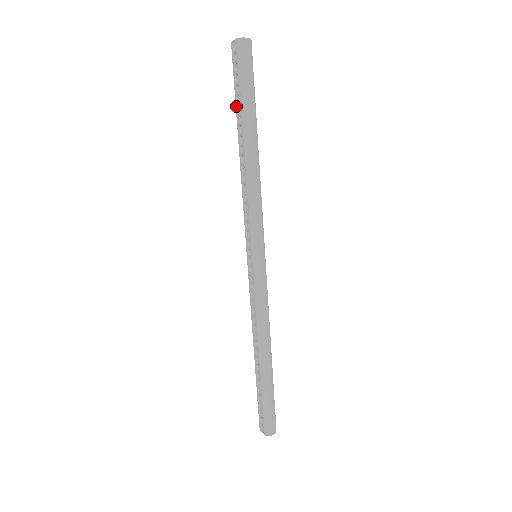
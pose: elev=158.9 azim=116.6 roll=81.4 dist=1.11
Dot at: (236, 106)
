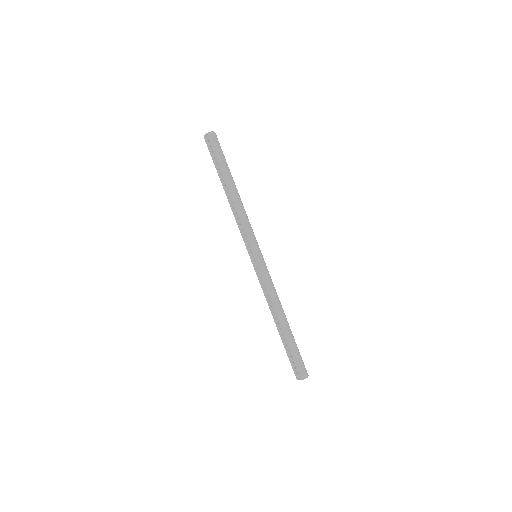
Dot at: (217, 170)
